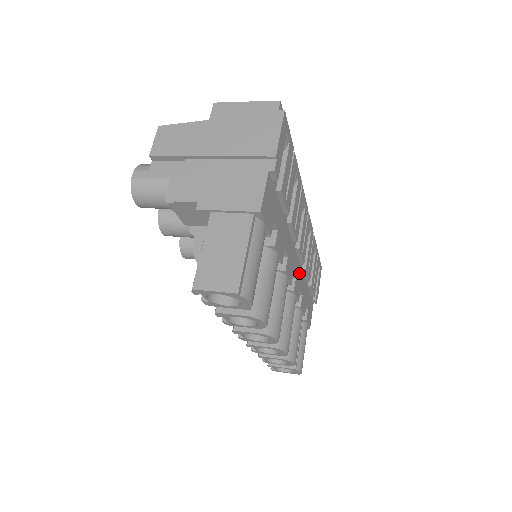
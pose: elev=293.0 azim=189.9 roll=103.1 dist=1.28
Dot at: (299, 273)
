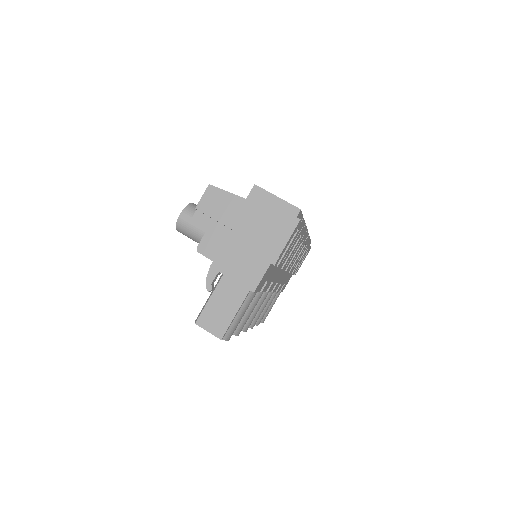
Dot at: occluded
